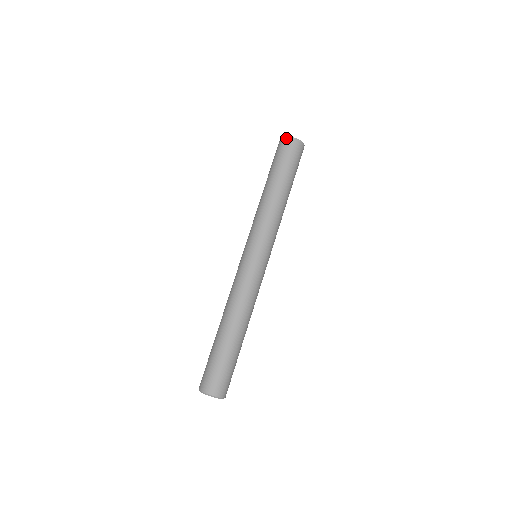
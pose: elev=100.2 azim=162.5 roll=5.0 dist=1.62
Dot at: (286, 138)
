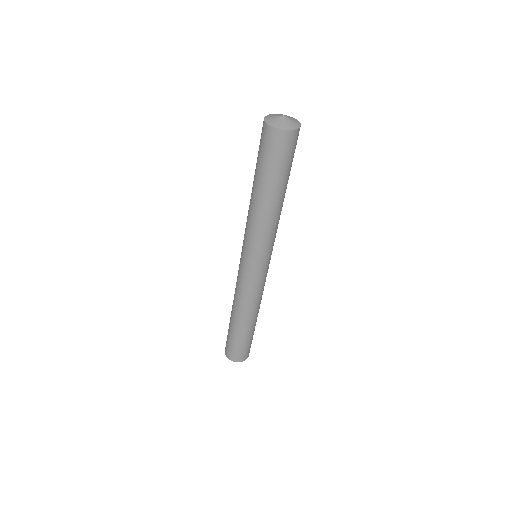
Dot at: (288, 133)
